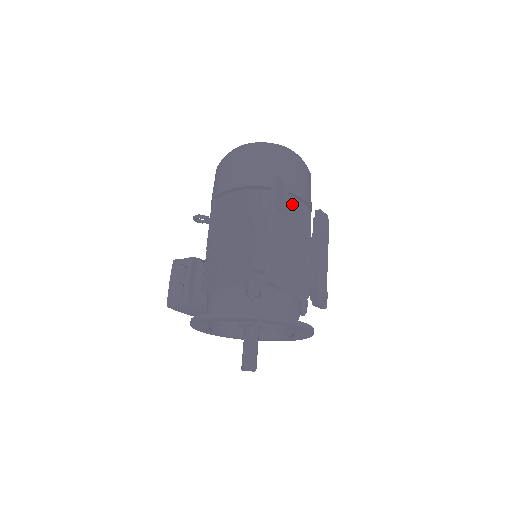
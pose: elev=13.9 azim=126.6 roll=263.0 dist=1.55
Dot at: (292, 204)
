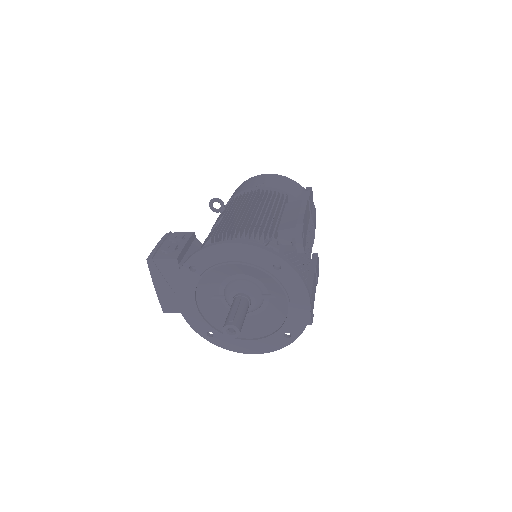
Dot at: occluded
